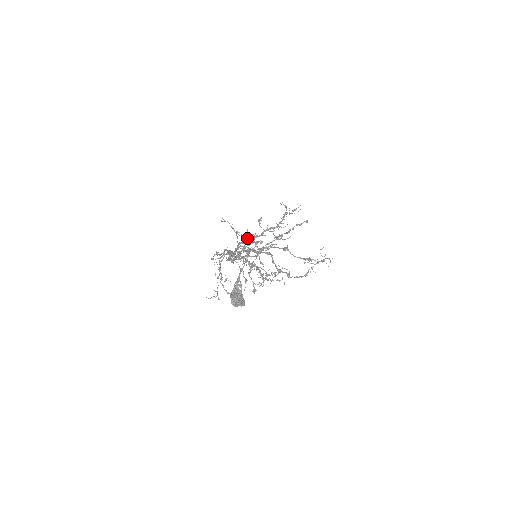
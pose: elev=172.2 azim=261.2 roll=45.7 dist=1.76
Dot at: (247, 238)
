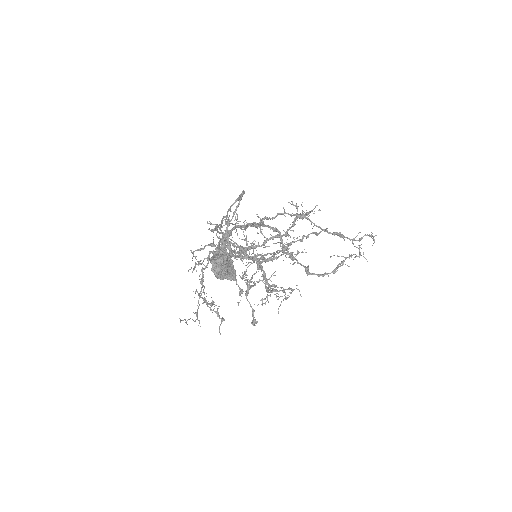
Dot at: (243, 247)
